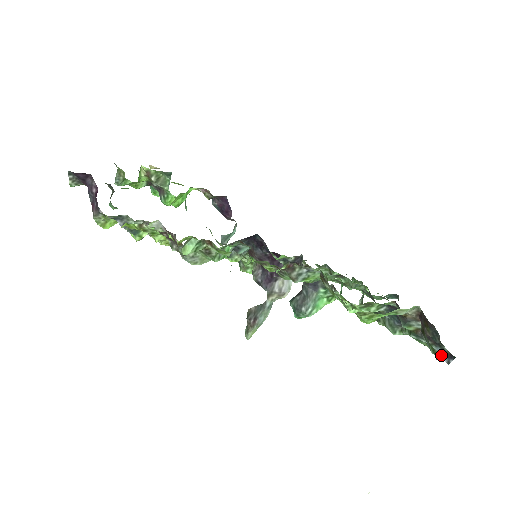
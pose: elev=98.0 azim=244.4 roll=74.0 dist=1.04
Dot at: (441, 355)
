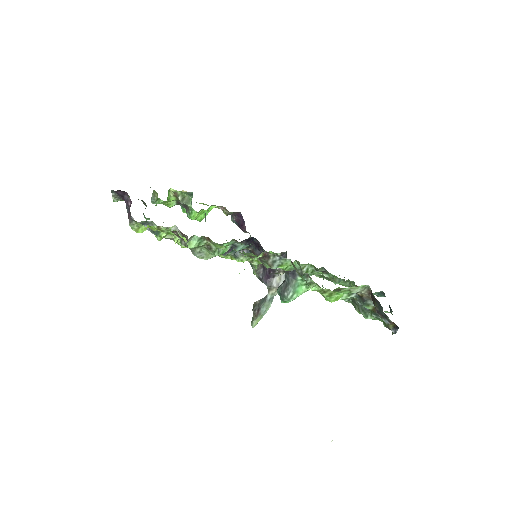
Dot at: (390, 327)
